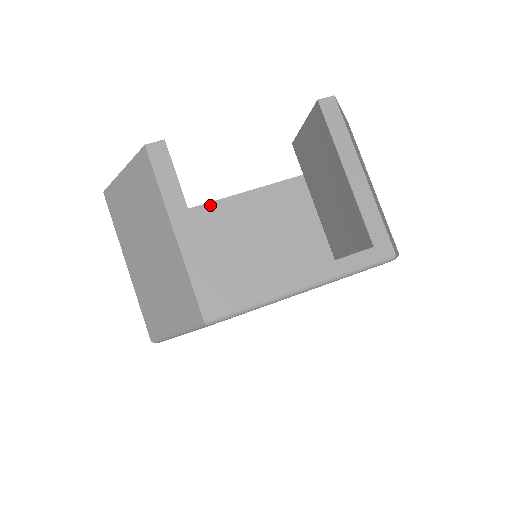
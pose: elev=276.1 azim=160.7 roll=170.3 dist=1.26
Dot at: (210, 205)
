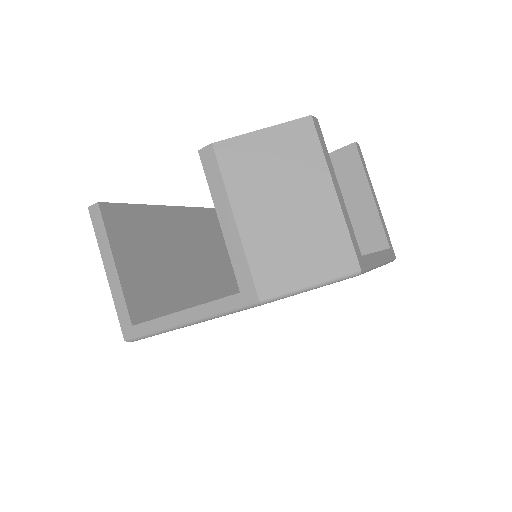
Dot at: (168, 208)
